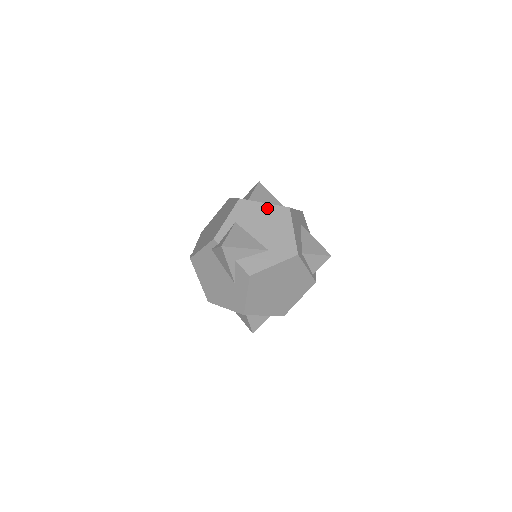
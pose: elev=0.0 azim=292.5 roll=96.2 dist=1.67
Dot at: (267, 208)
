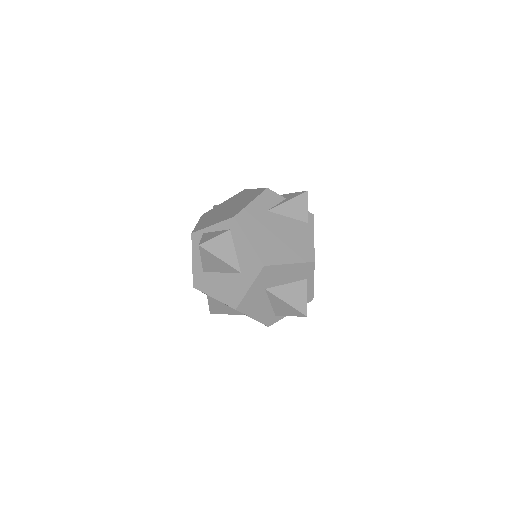
Dot at: occluded
